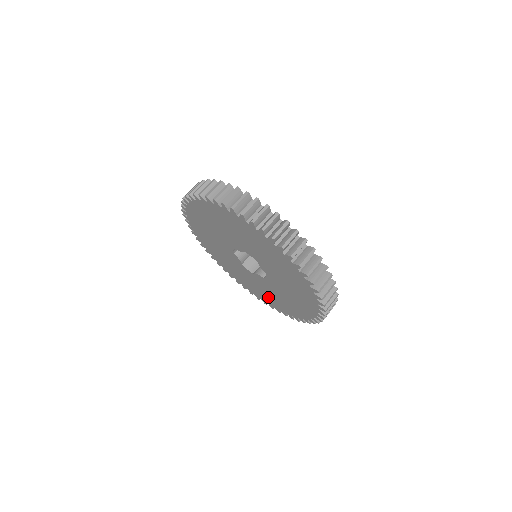
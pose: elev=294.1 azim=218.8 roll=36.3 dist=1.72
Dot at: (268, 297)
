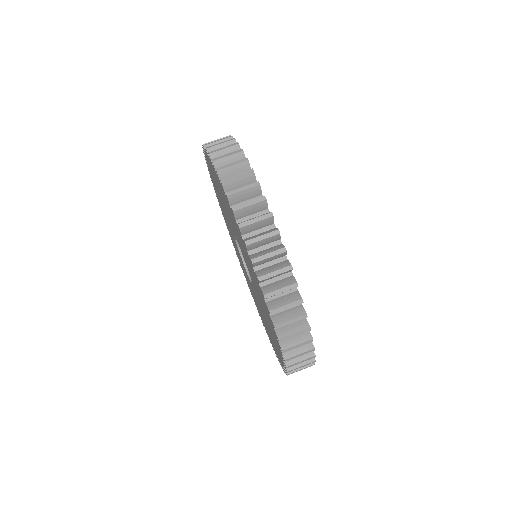
Dot at: occluded
